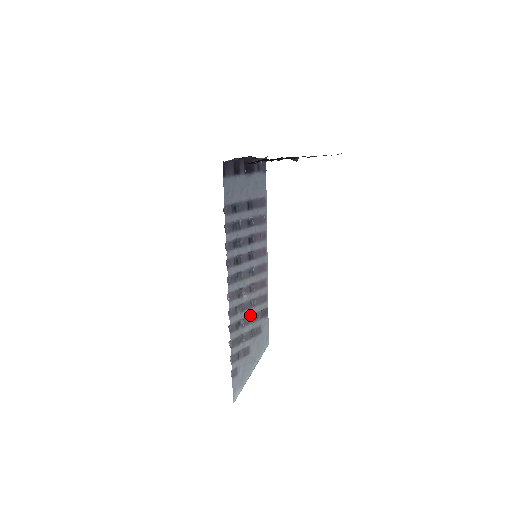
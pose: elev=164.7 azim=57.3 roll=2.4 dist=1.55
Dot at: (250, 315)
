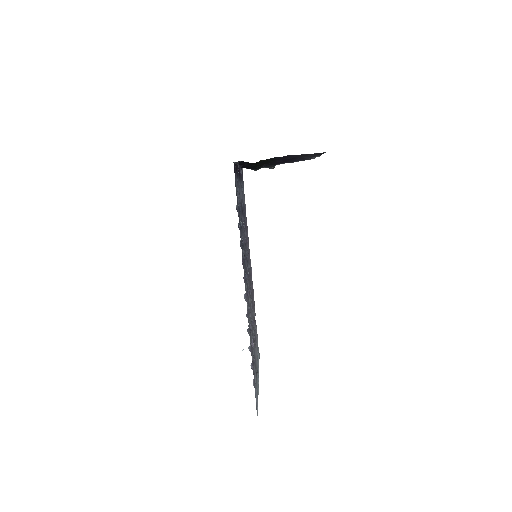
Dot at: occluded
